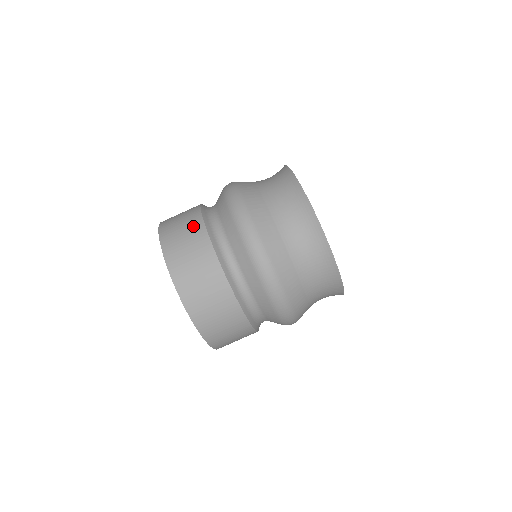
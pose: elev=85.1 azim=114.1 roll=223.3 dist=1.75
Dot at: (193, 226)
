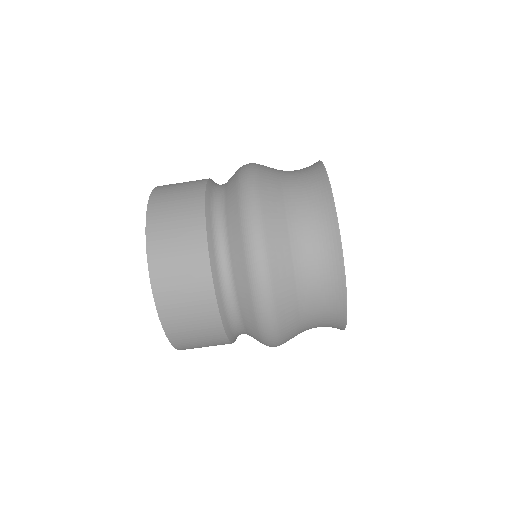
Dot at: (199, 289)
